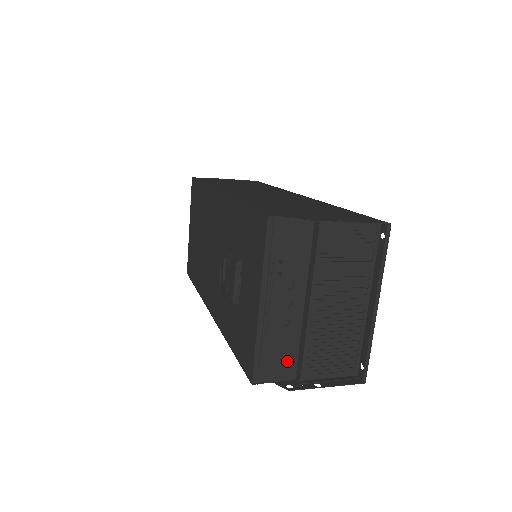
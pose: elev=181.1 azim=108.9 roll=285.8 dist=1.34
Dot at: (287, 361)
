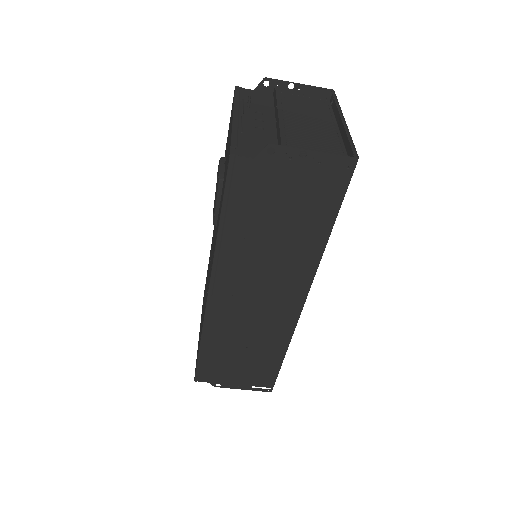
Dot at: (267, 149)
